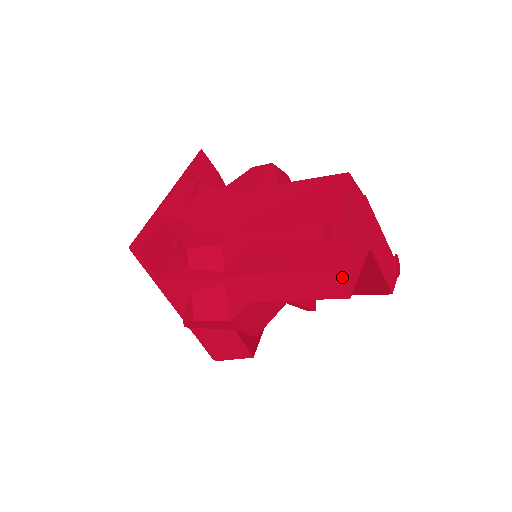
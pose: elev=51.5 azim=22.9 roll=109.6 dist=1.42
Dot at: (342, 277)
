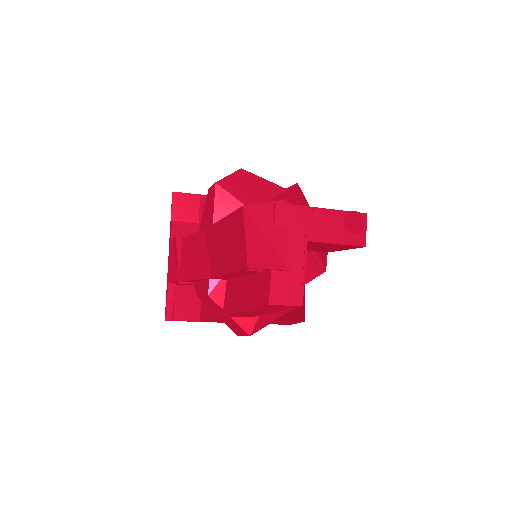
Dot at: (282, 300)
